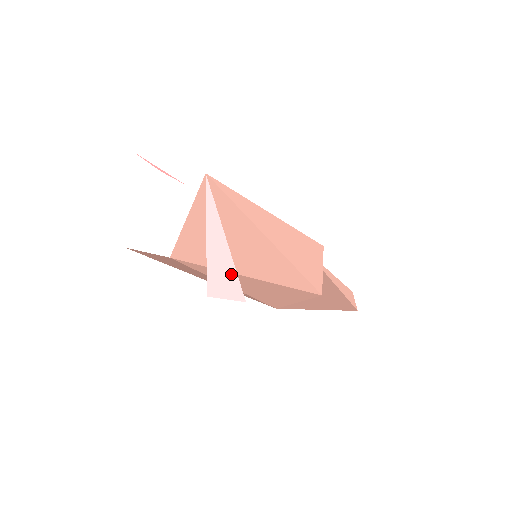
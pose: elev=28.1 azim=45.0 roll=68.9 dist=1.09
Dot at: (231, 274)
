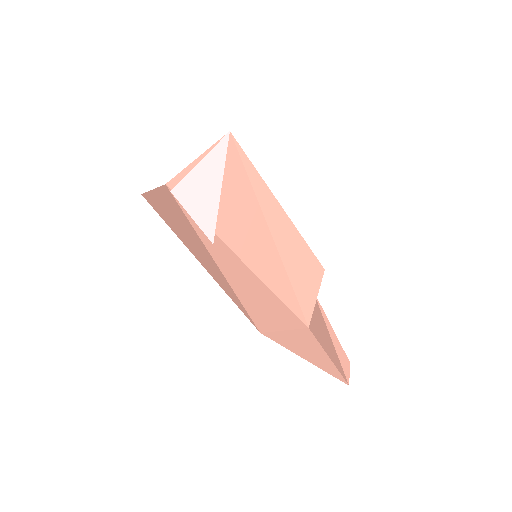
Dot at: (210, 210)
